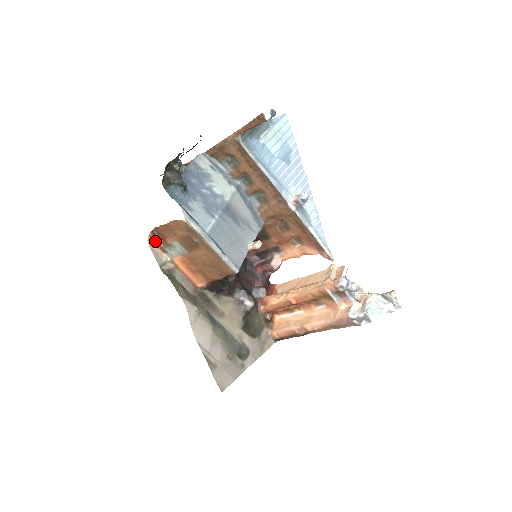
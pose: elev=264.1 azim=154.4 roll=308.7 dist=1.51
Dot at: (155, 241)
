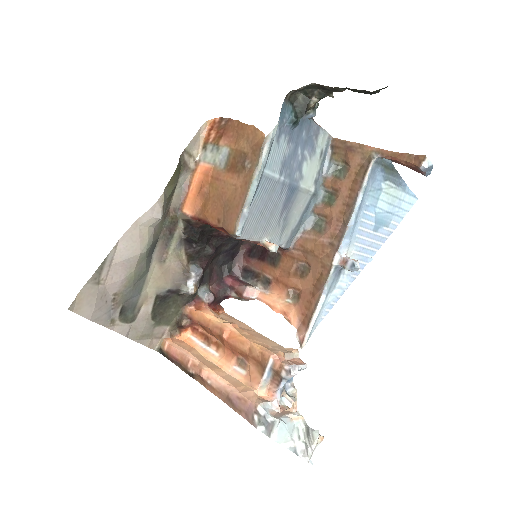
Dot at: (211, 130)
